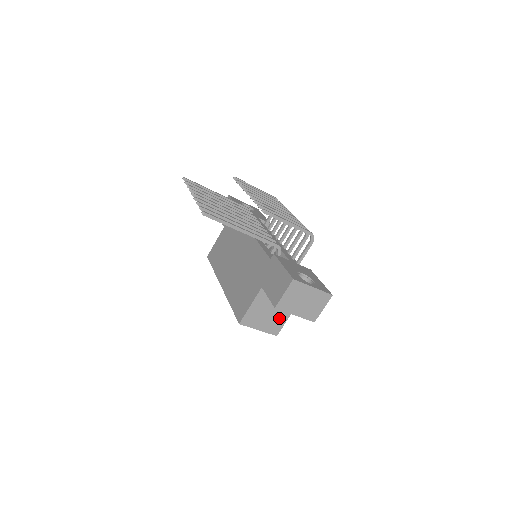
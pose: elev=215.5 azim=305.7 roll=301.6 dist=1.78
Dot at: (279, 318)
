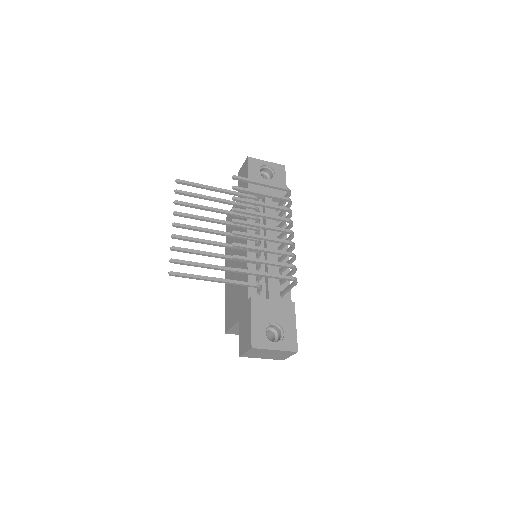
Dot at: occluded
